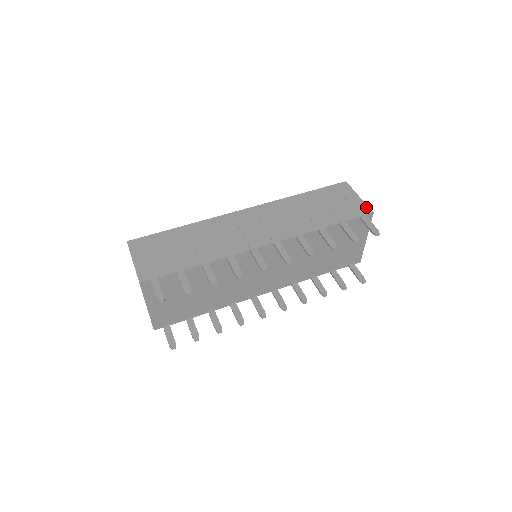
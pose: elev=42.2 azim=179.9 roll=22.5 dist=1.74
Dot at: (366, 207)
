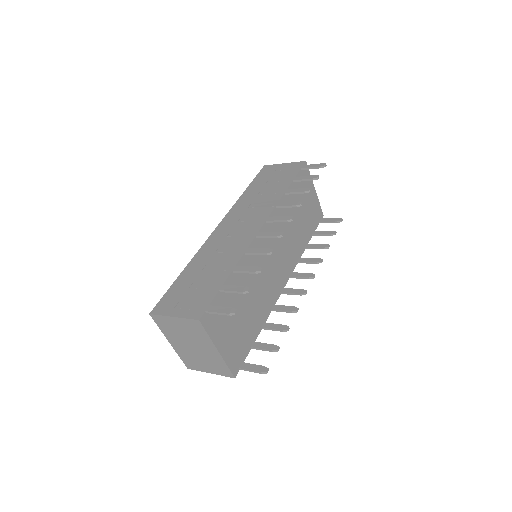
Dot at: (297, 163)
